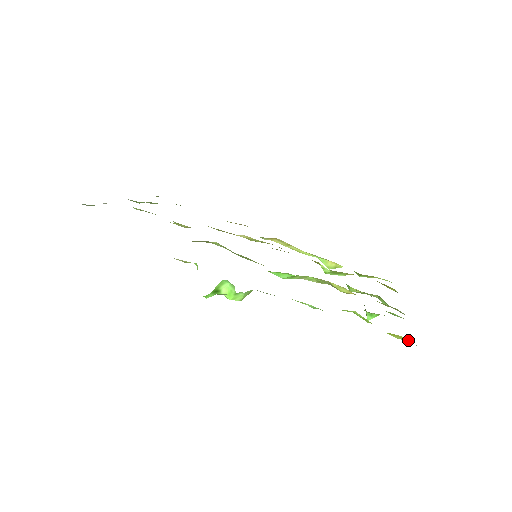
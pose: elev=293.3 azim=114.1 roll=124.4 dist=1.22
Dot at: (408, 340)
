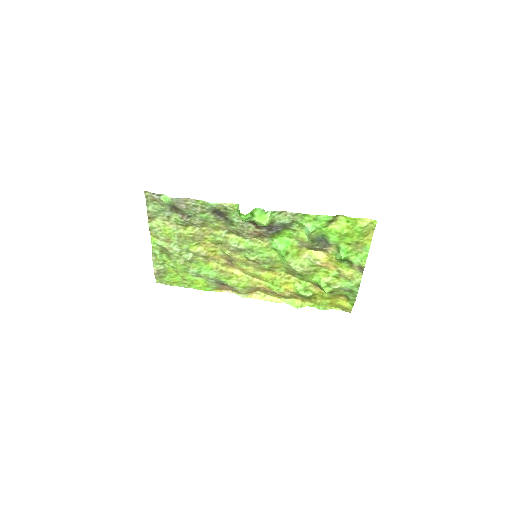
Dot at: (370, 221)
